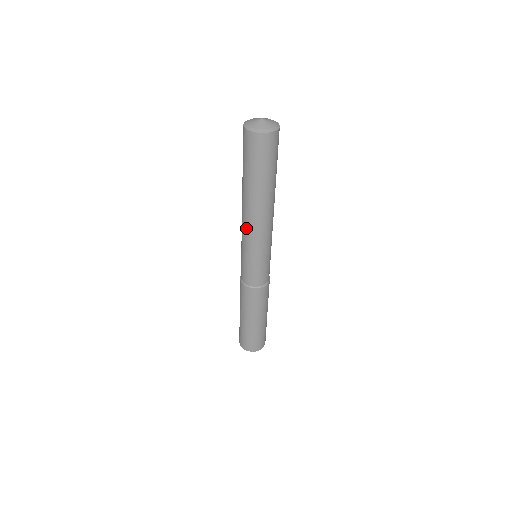
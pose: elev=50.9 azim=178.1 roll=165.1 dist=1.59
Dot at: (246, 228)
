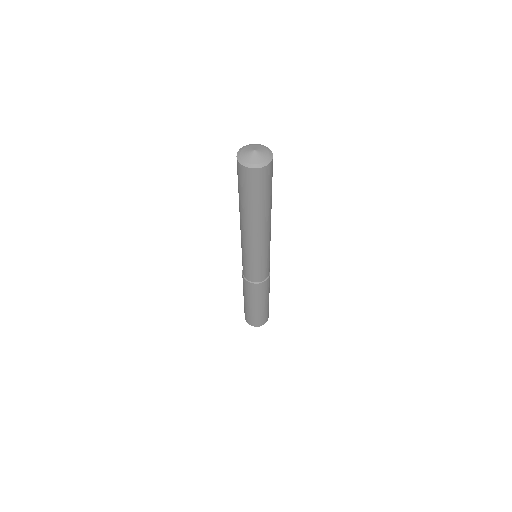
Dot at: (258, 243)
